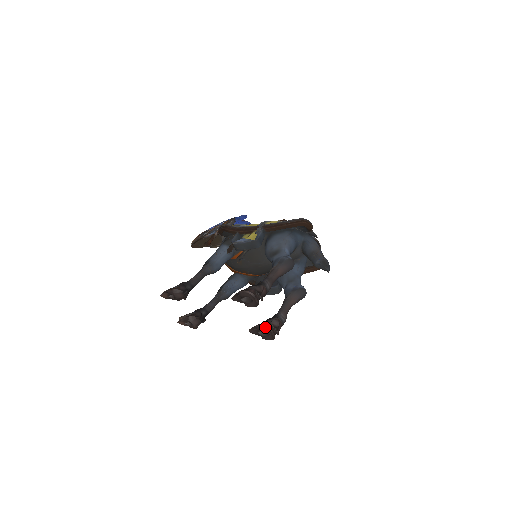
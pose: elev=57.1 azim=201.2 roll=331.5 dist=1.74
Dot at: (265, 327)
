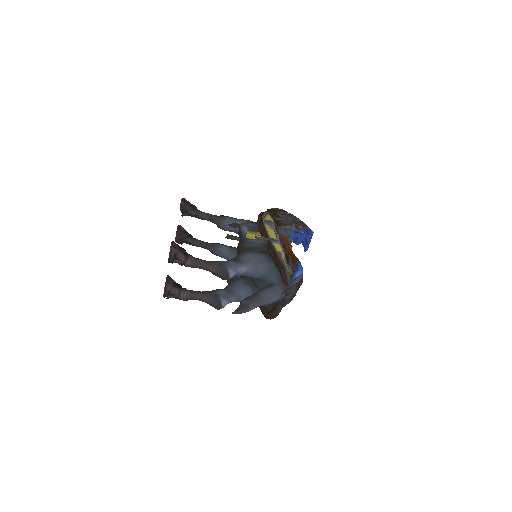
Dot at: (166, 283)
